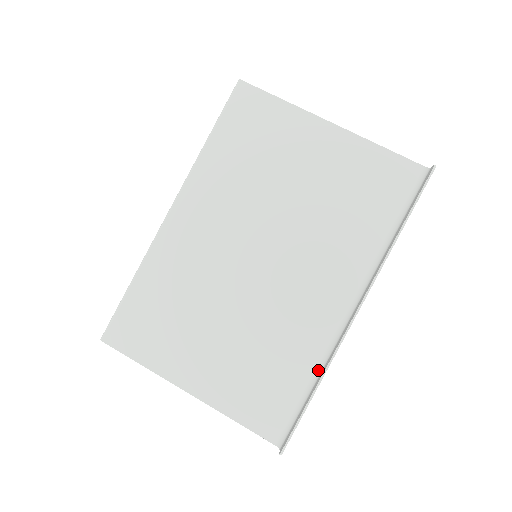
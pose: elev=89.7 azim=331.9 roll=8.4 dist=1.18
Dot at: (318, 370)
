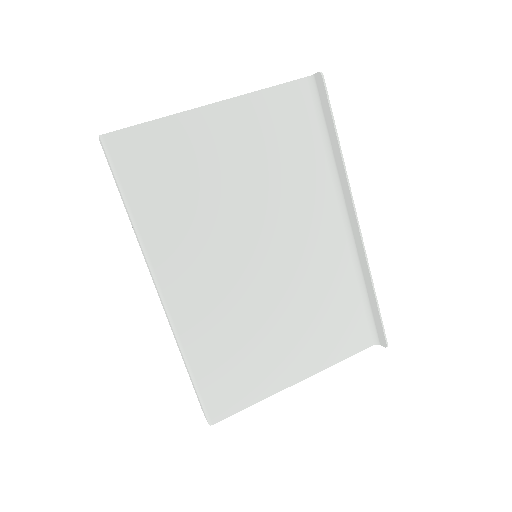
Dot at: (359, 280)
